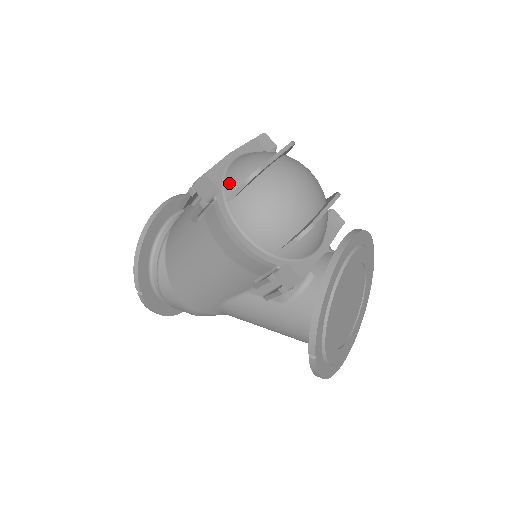
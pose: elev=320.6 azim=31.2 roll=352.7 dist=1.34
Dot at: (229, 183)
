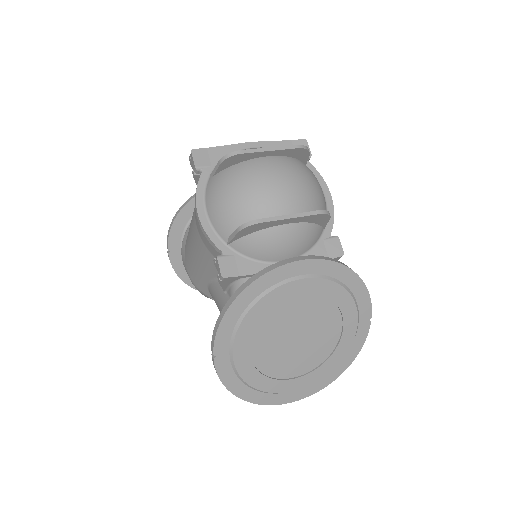
Dot at: occluded
